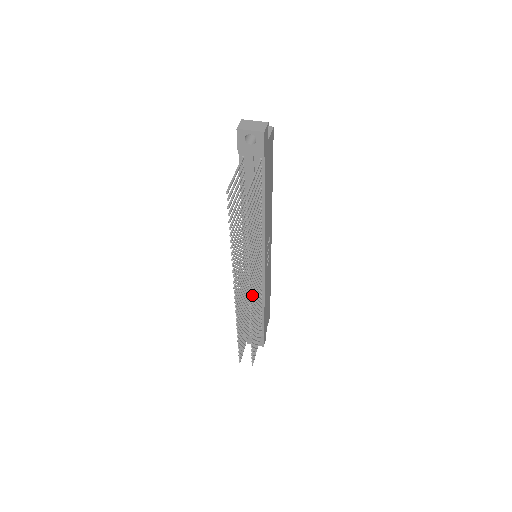
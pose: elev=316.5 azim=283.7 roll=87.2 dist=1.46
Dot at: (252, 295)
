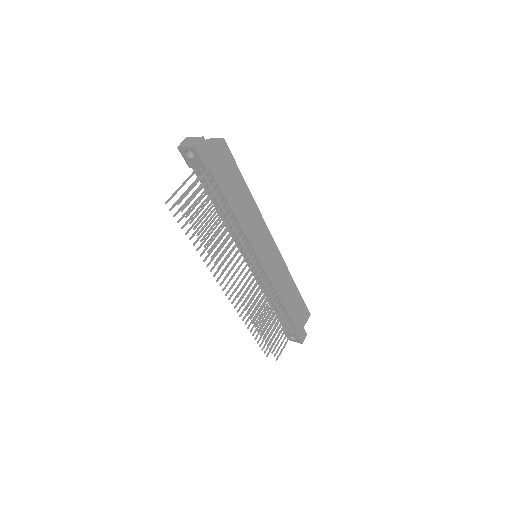
Dot at: (240, 292)
